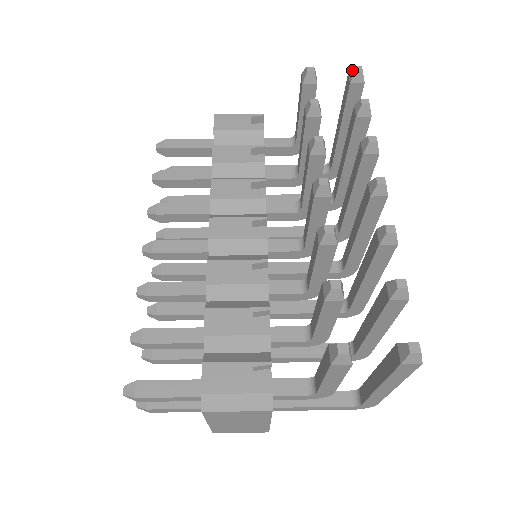
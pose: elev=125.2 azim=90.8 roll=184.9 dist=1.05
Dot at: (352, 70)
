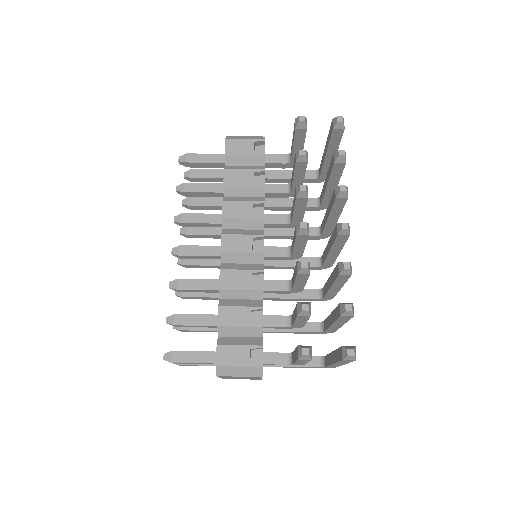
Dot at: (335, 119)
